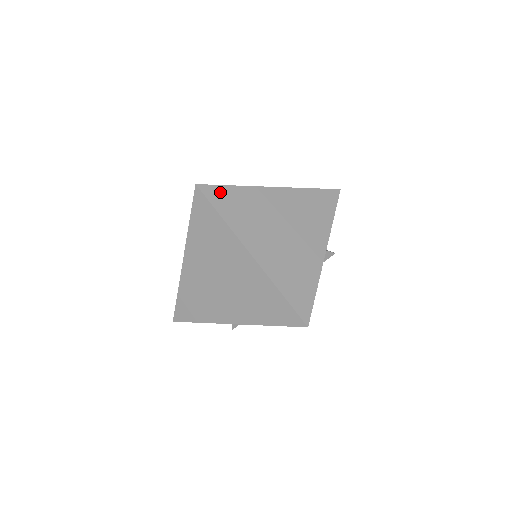
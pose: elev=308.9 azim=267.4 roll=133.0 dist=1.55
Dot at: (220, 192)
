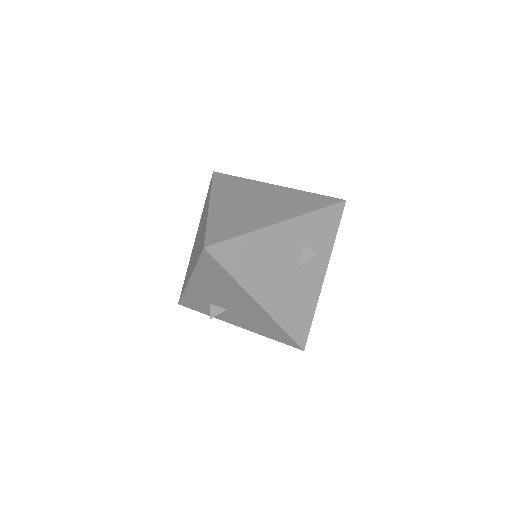
Dot at: (226, 177)
